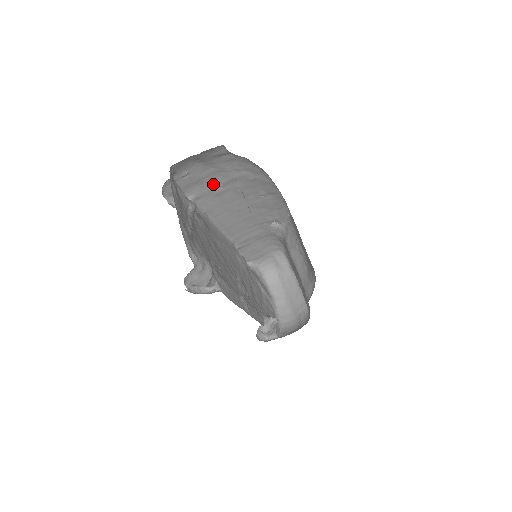
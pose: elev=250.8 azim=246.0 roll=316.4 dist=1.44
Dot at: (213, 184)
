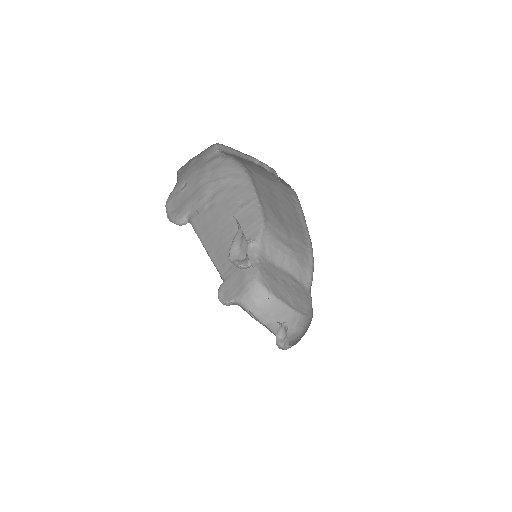
Dot at: (203, 199)
